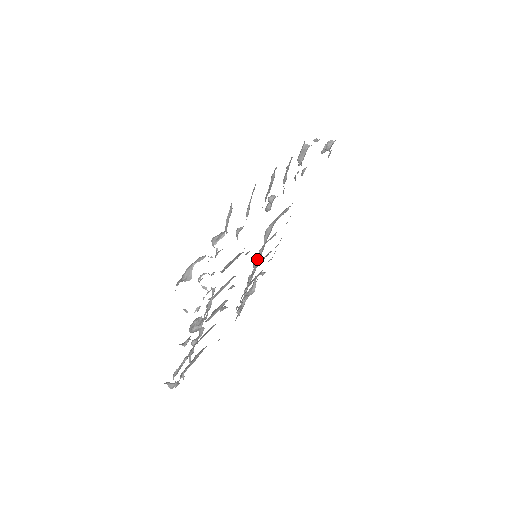
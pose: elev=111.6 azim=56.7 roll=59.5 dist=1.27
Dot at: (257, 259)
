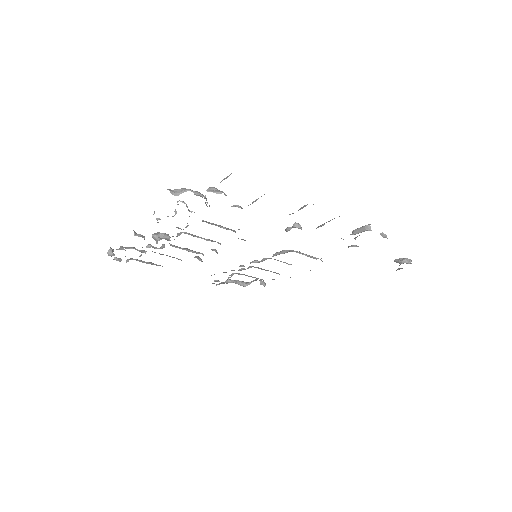
Dot at: (258, 261)
